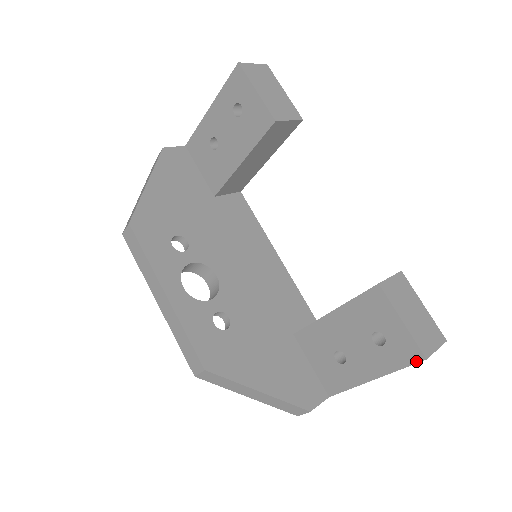
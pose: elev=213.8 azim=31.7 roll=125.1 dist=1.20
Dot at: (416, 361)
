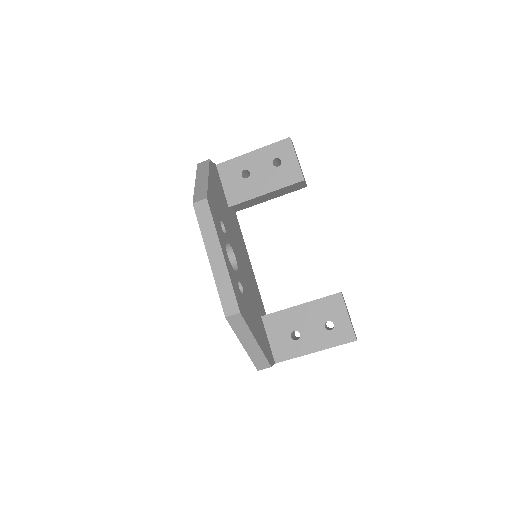
Dot at: (350, 341)
